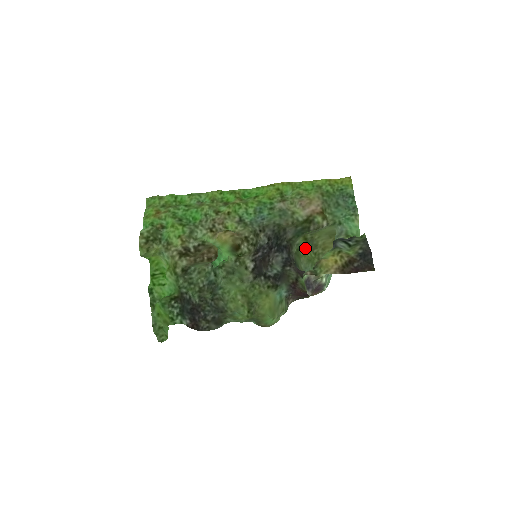
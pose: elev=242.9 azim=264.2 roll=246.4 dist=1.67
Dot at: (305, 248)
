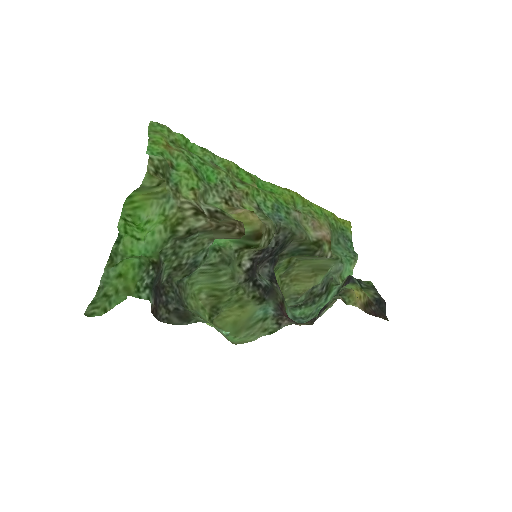
Dot at: (278, 271)
